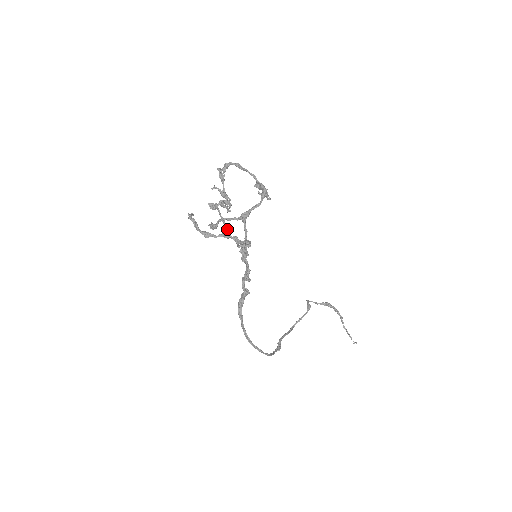
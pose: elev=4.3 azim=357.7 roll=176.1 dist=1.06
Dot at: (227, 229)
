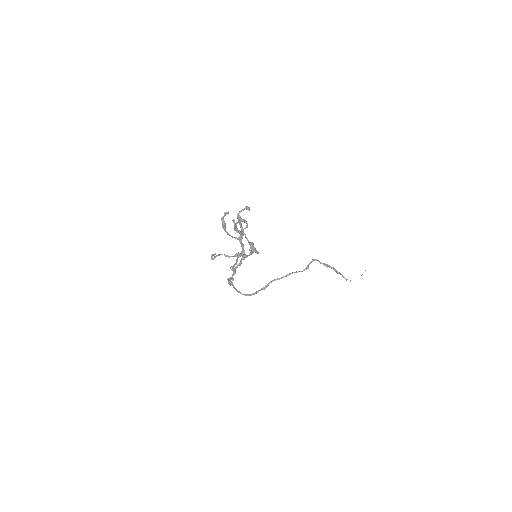
Dot at: occluded
